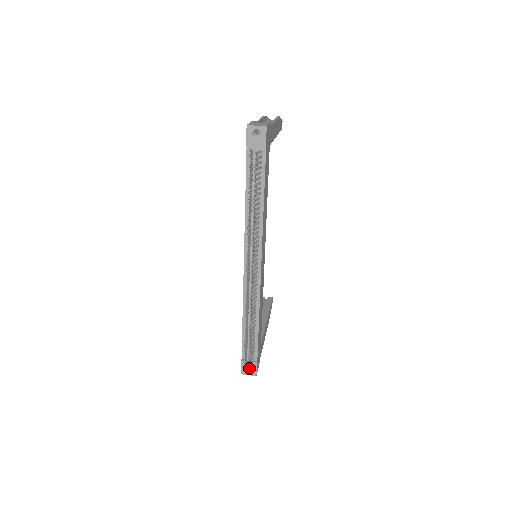
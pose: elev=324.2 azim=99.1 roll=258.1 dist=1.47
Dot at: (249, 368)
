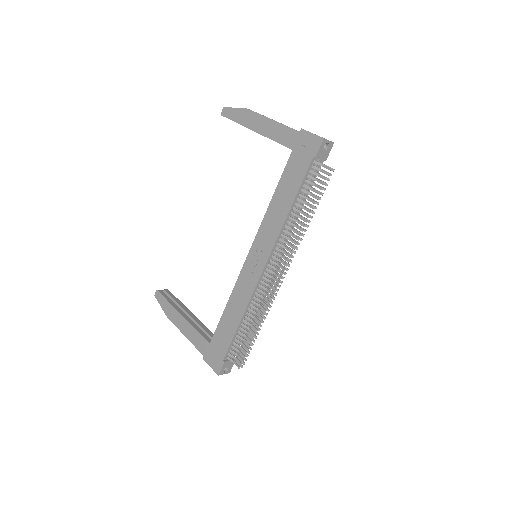
Dot at: occluded
